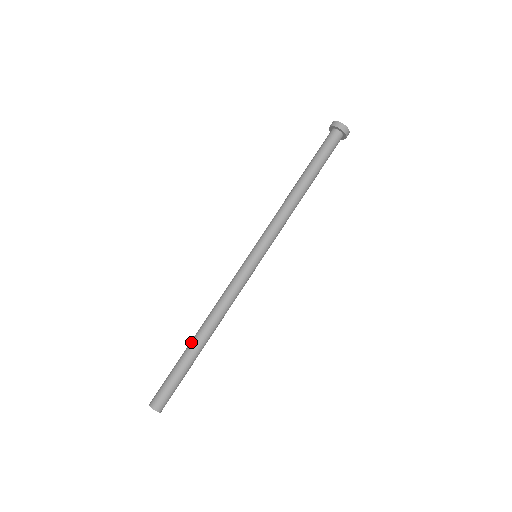
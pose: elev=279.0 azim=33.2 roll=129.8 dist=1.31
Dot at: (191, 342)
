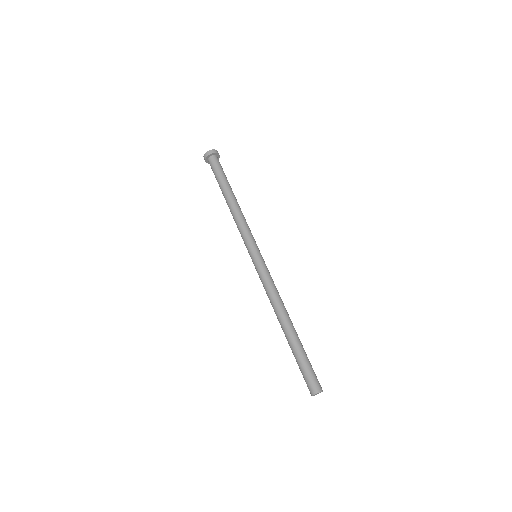
Dot at: (288, 334)
